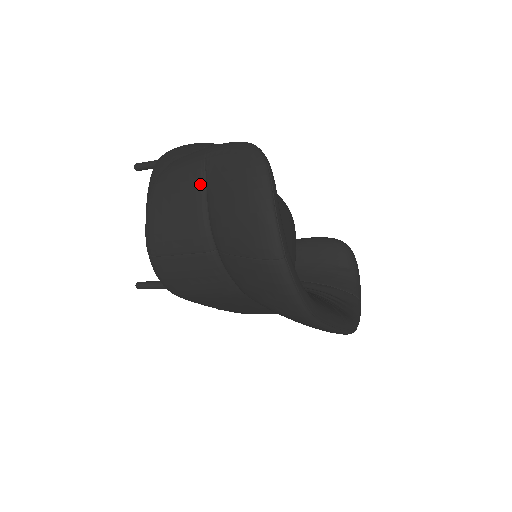
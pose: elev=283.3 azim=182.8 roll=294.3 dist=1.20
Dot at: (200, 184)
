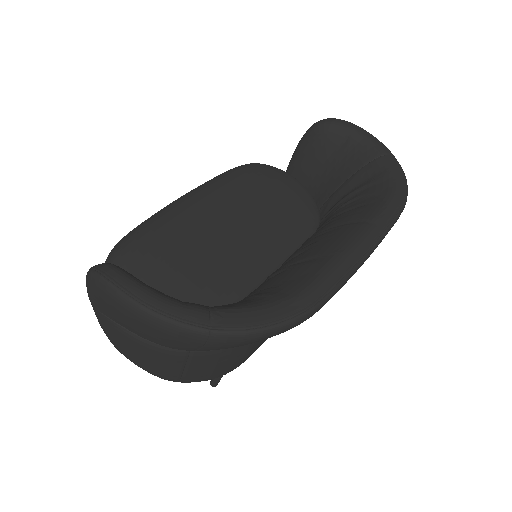
Dot at: (117, 327)
